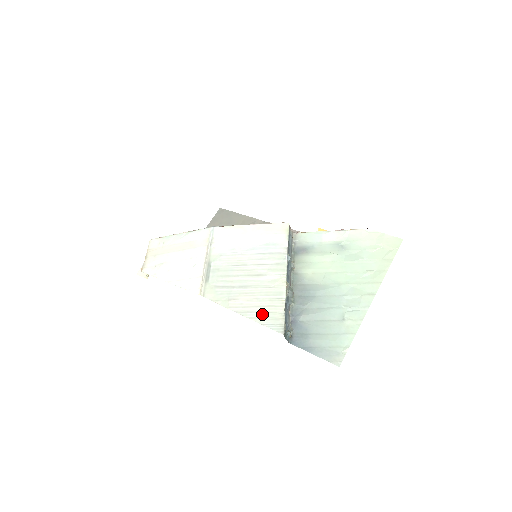
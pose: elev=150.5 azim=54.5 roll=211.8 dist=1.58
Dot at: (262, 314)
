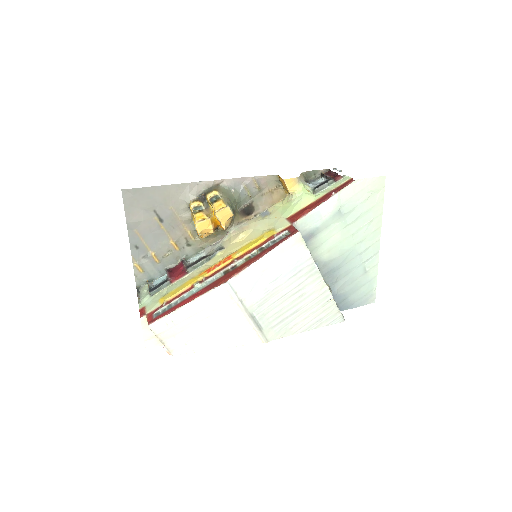
Dot at: (322, 320)
